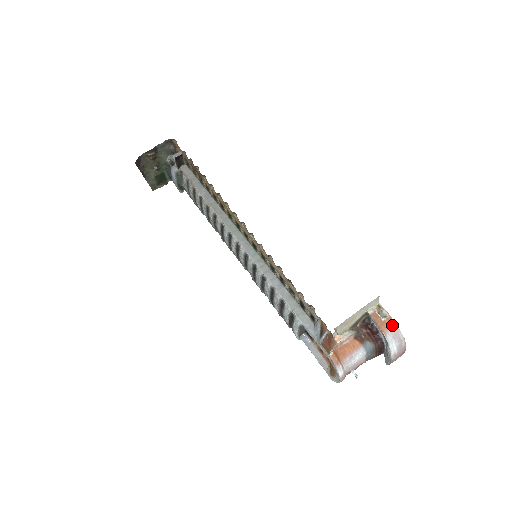
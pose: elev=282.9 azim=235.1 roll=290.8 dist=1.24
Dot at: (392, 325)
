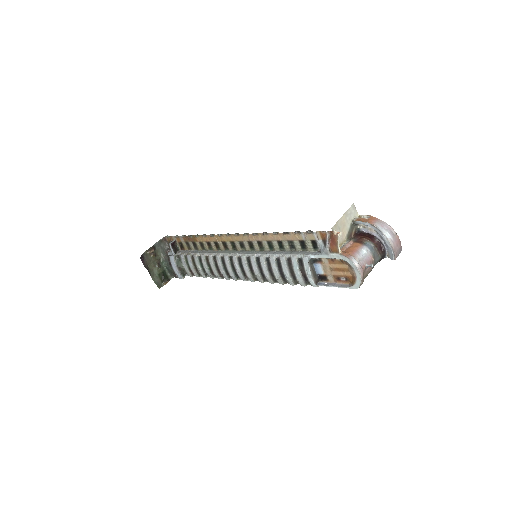
Dot at: (376, 219)
